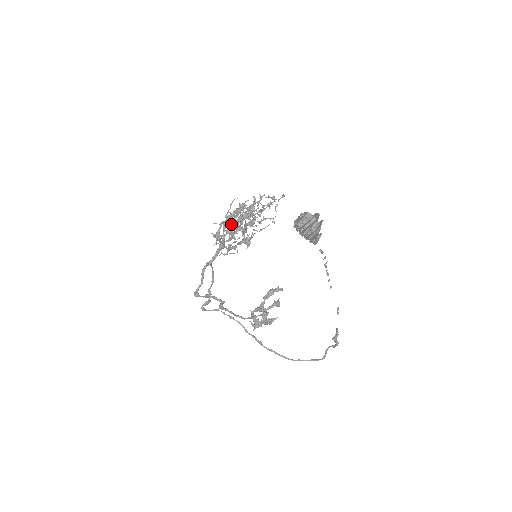
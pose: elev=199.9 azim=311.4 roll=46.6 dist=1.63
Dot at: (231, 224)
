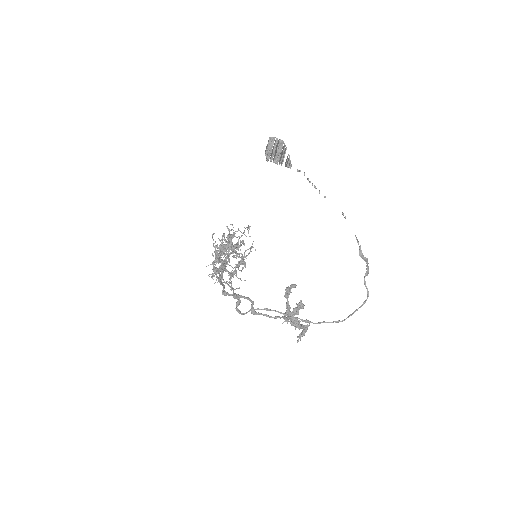
Dot at: (221, 253)
